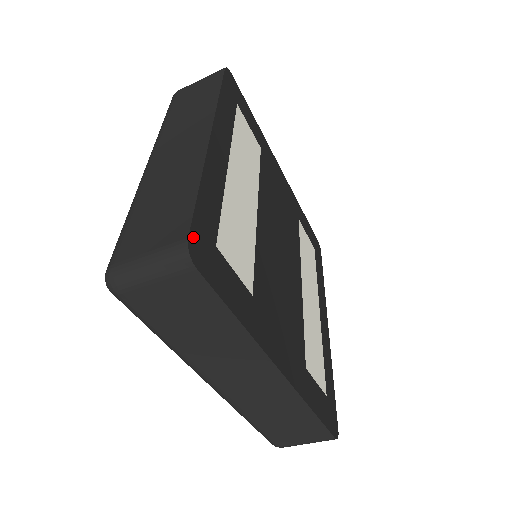
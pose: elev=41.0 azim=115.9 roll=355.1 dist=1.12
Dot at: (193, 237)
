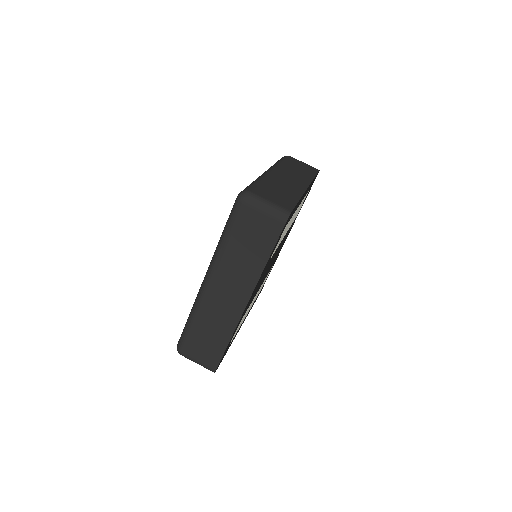
Dot at: (291, 213)
